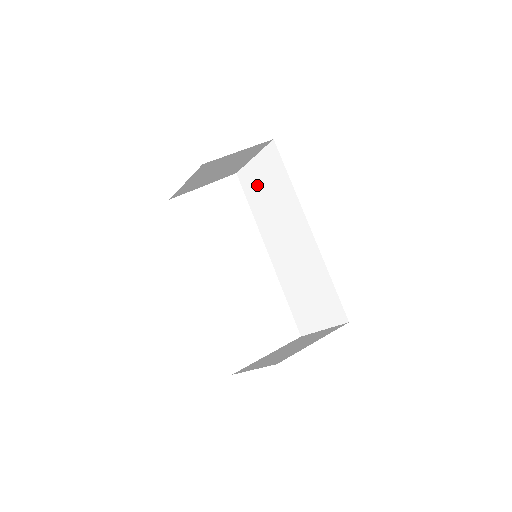
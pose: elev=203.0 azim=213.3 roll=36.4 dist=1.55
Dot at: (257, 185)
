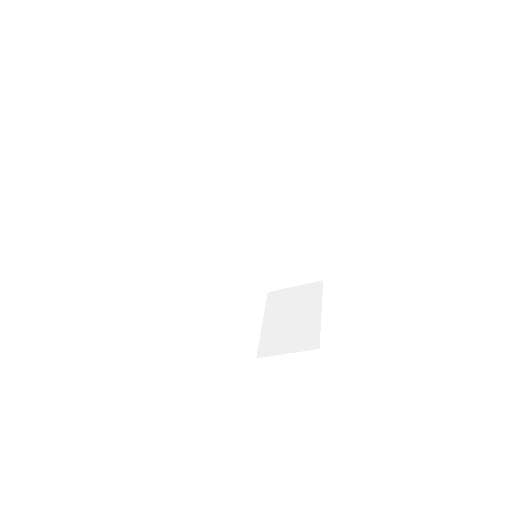
Dot at: (222, 174)
